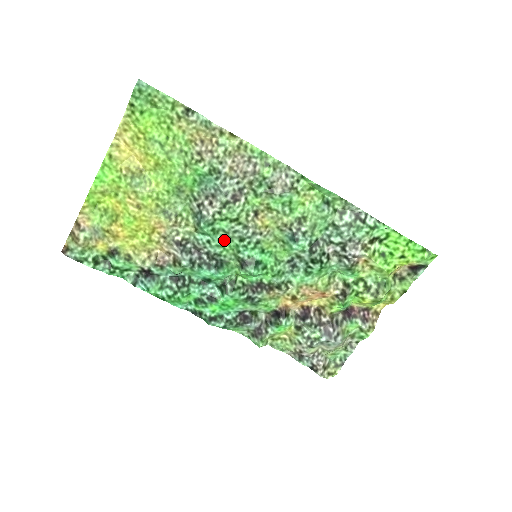
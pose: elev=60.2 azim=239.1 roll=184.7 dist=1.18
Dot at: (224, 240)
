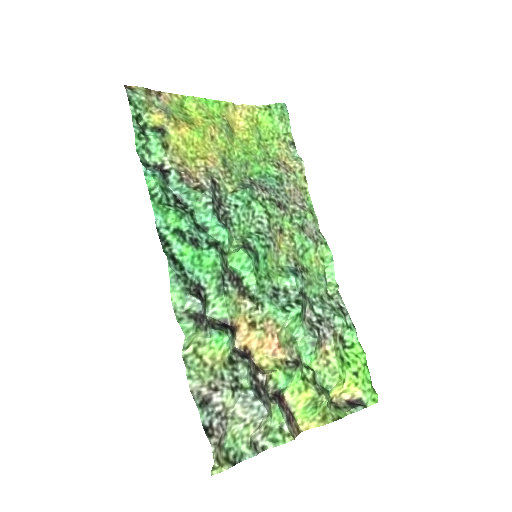
Dot at: (245, 219)
